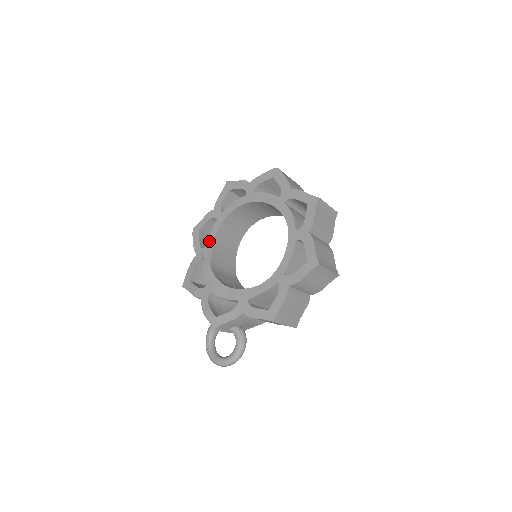
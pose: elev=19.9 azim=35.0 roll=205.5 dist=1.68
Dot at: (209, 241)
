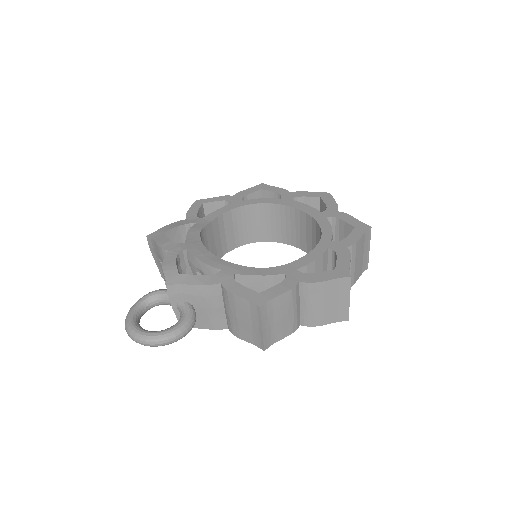
Dot at: (211, 215)
